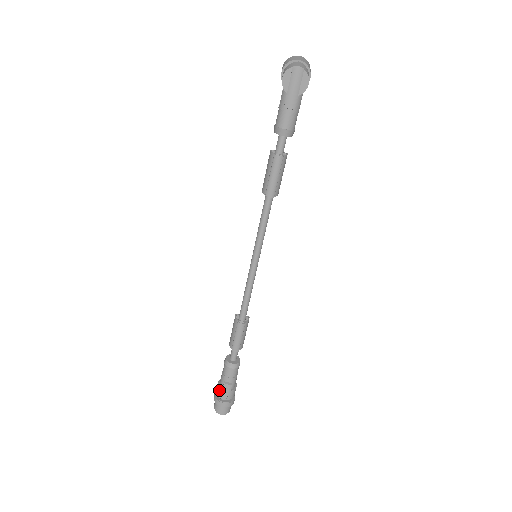
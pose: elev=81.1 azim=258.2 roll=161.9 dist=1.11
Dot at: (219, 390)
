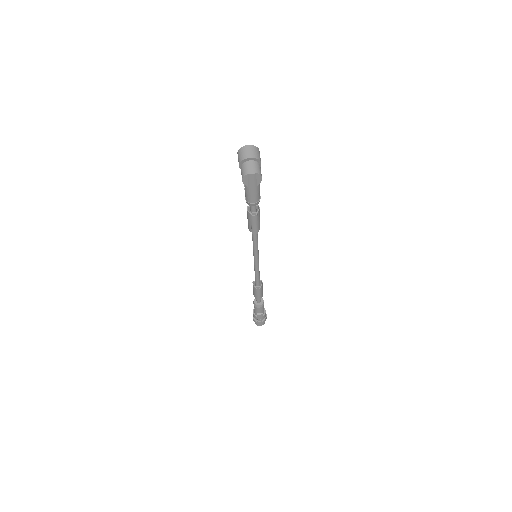
Dot at: (255, 317)
